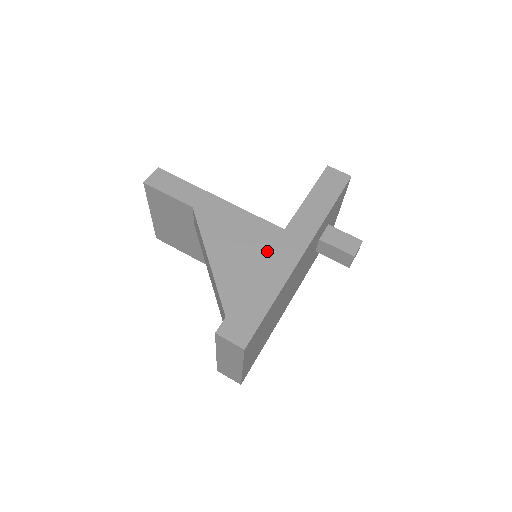
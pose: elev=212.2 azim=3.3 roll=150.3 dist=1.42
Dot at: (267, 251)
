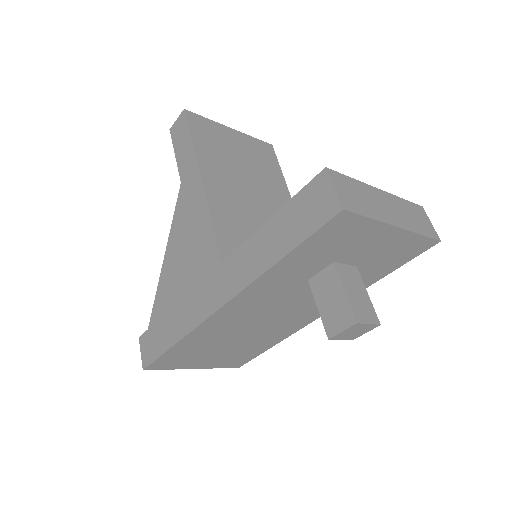
Dot at: (196, 281)
